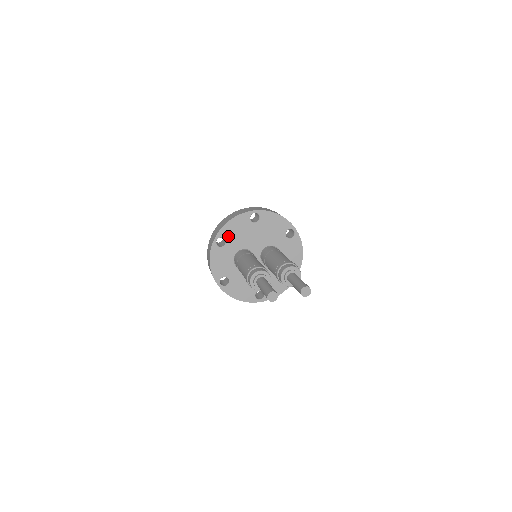
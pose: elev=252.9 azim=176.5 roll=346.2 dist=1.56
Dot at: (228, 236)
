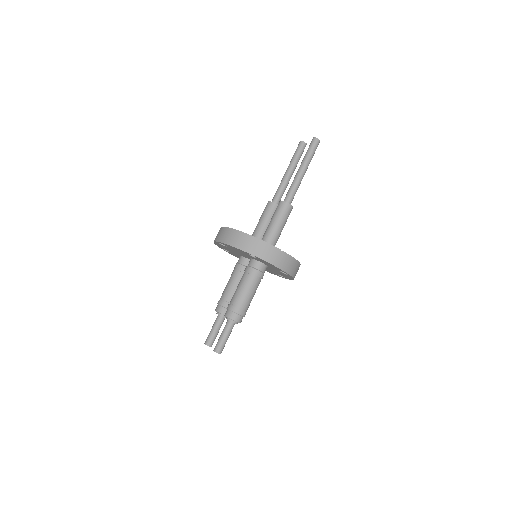
Dot at: (225, 249)
